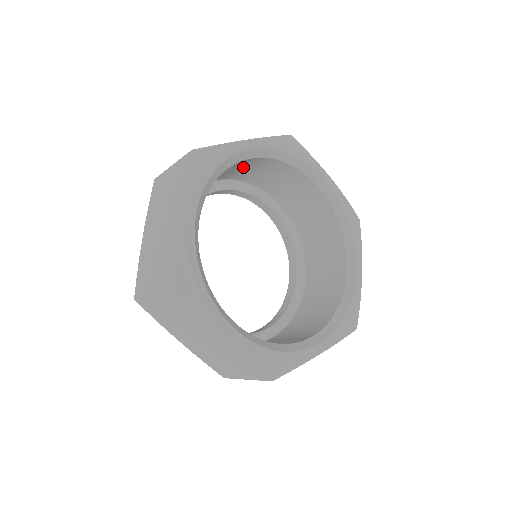
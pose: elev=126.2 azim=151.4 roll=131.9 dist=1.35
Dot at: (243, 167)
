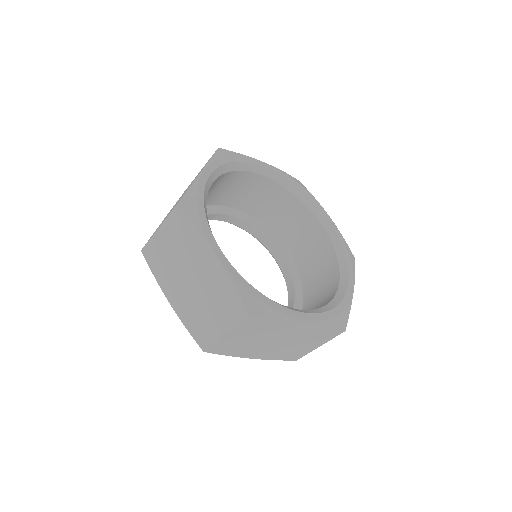
Dot at: occluded
